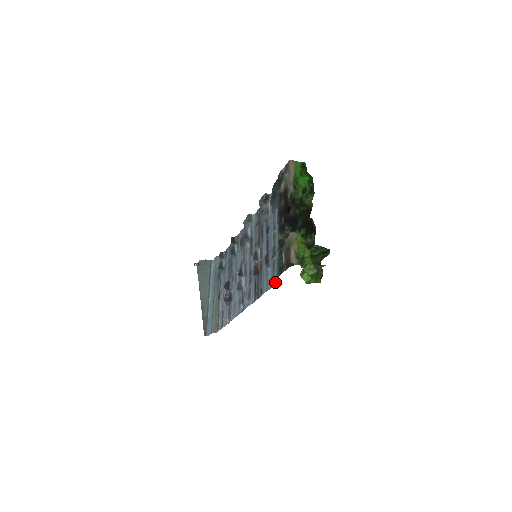
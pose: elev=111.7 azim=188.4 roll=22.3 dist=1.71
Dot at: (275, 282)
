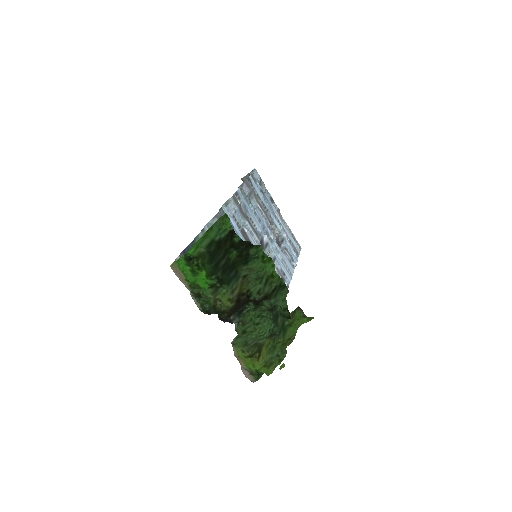
Dot at: occluded
